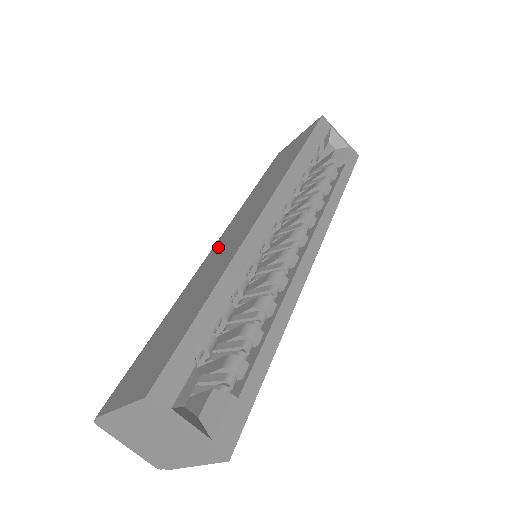
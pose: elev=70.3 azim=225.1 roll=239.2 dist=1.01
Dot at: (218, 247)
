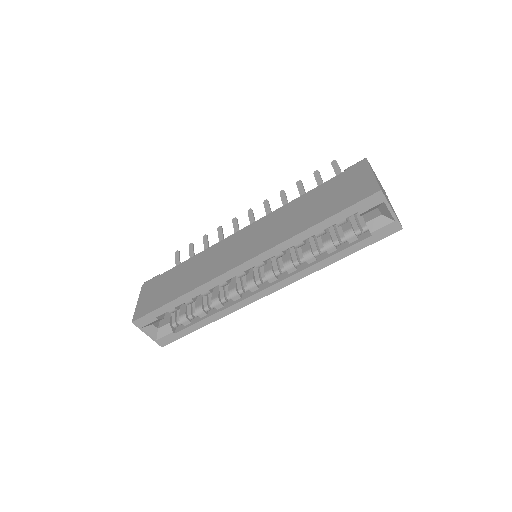
Dot at: (234, 241)
